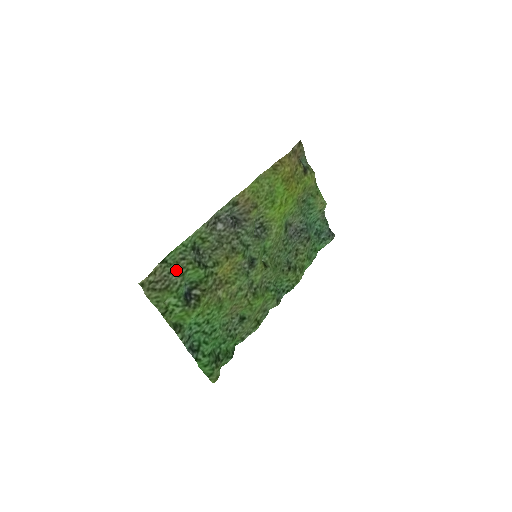
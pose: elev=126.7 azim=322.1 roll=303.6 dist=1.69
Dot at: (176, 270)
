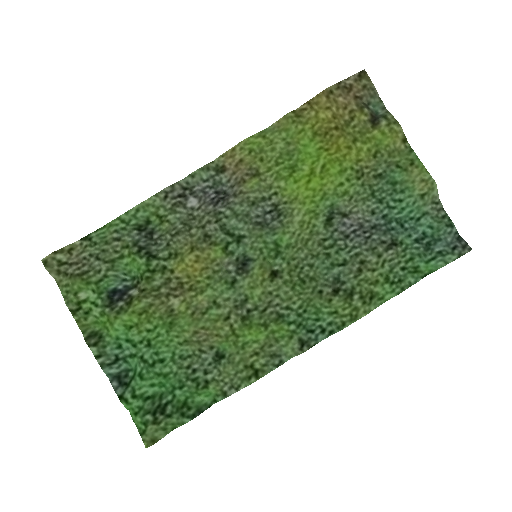
Dot at: (101, 253)
